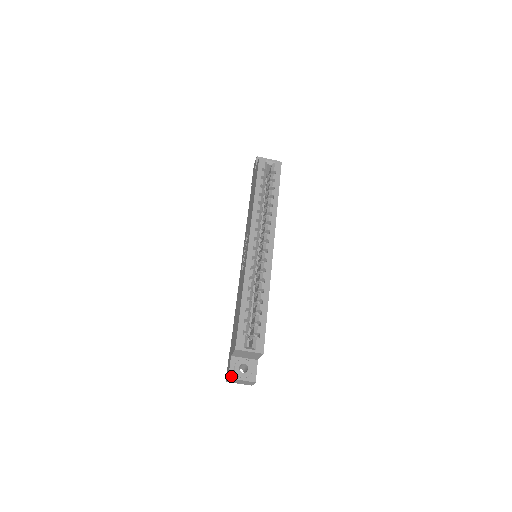
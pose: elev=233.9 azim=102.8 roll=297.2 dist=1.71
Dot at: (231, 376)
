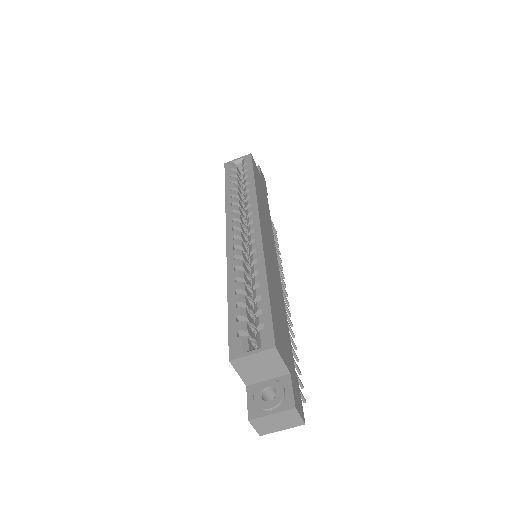
Dot at: (252, 415)
